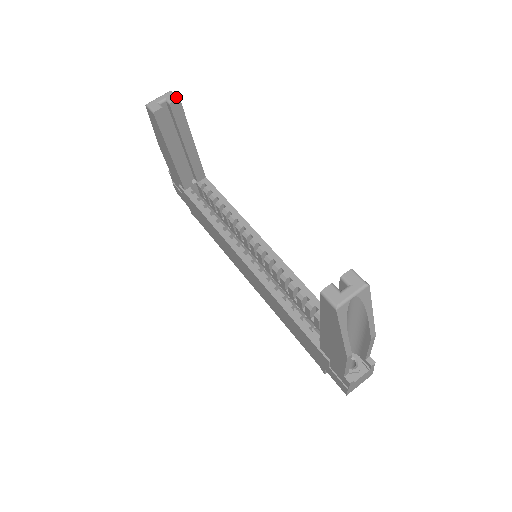
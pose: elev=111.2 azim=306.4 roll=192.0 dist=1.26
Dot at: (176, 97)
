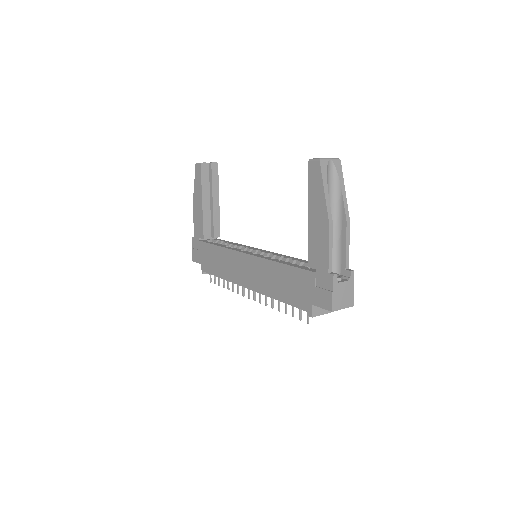
Dot at: (216, 162)
